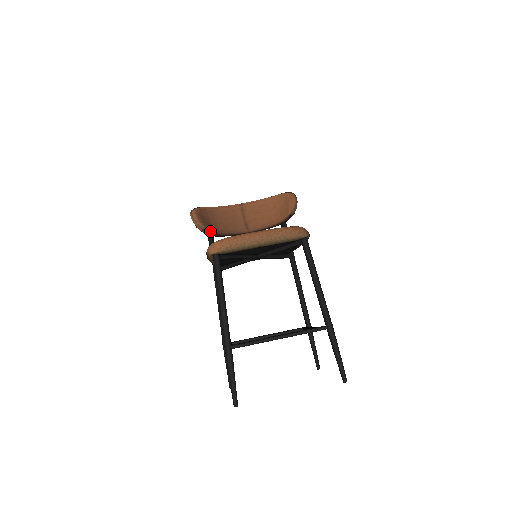
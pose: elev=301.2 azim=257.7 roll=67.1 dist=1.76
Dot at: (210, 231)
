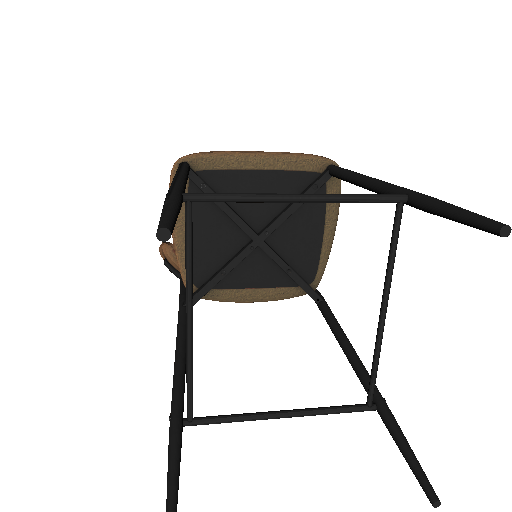
Dot at: occluded
